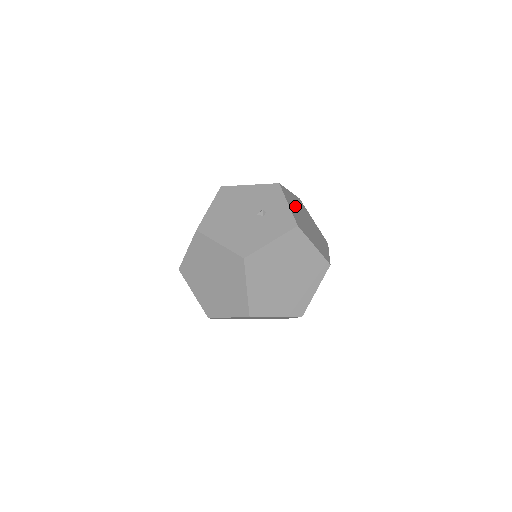
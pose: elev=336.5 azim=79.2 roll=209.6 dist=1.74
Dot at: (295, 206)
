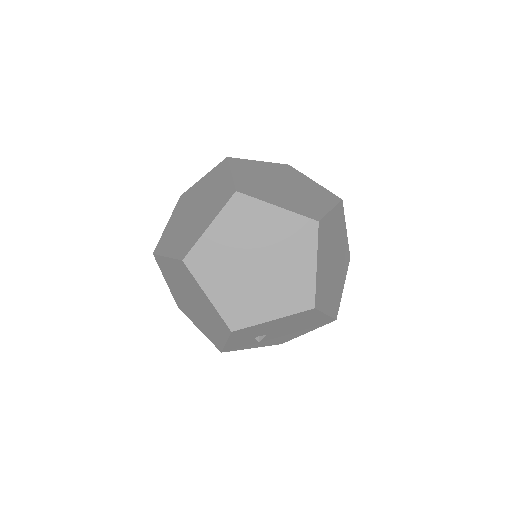
Dot at: occluded
